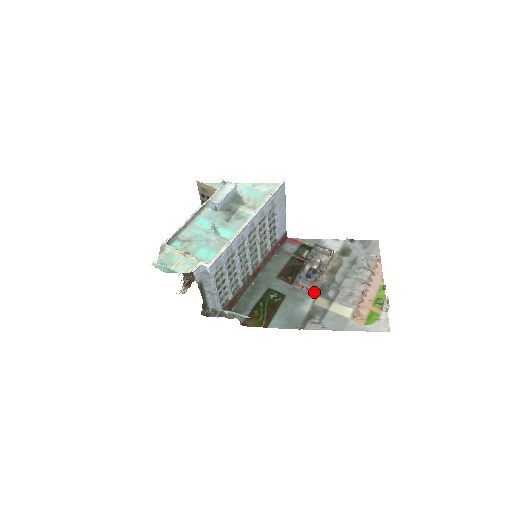
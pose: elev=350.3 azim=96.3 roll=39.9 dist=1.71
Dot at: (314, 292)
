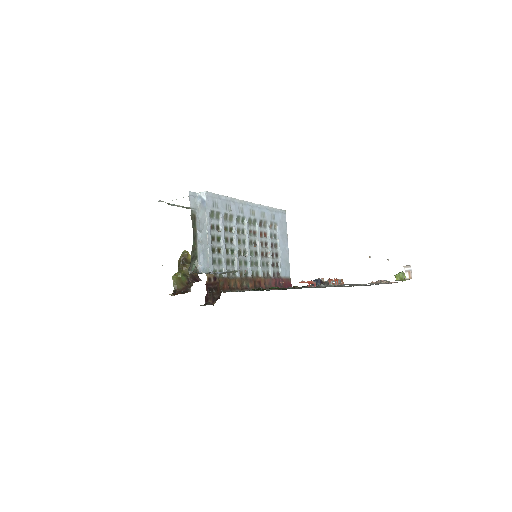
Dot at: occluded
